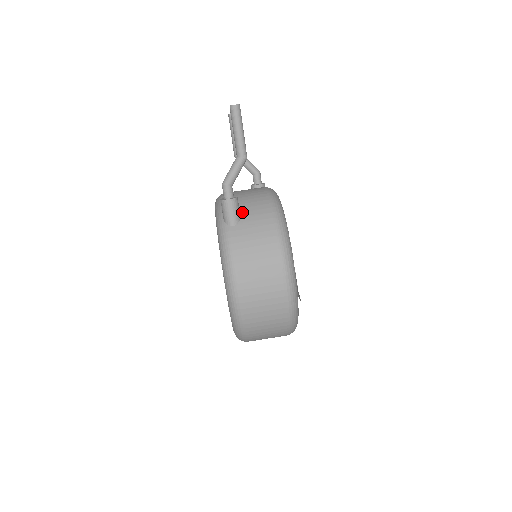
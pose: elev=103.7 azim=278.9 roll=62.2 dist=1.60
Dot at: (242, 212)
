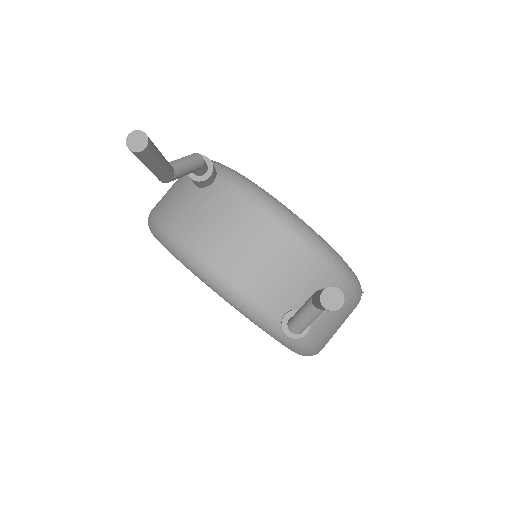
Dot at: occluded
